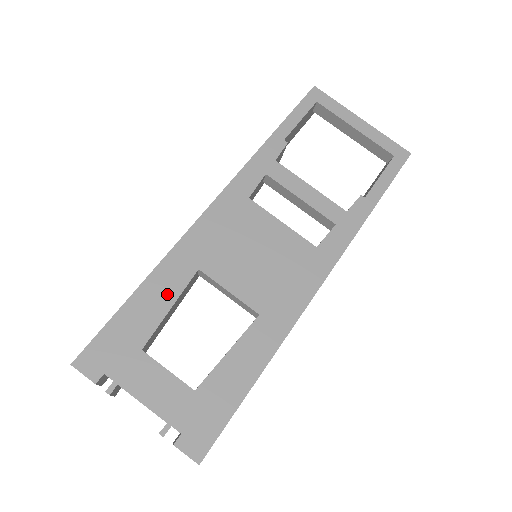
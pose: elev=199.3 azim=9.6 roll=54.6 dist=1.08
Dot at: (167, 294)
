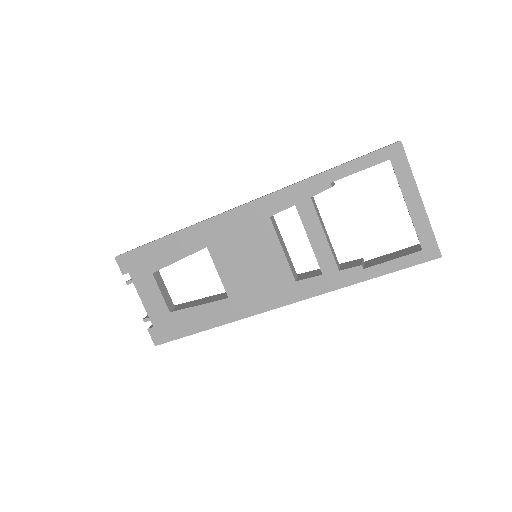
Dot at: (180, 251)
